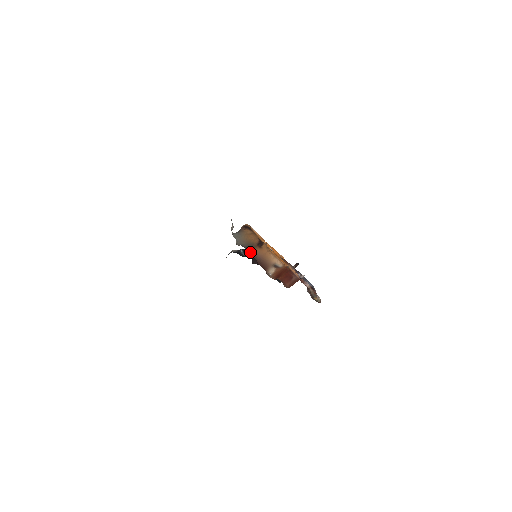
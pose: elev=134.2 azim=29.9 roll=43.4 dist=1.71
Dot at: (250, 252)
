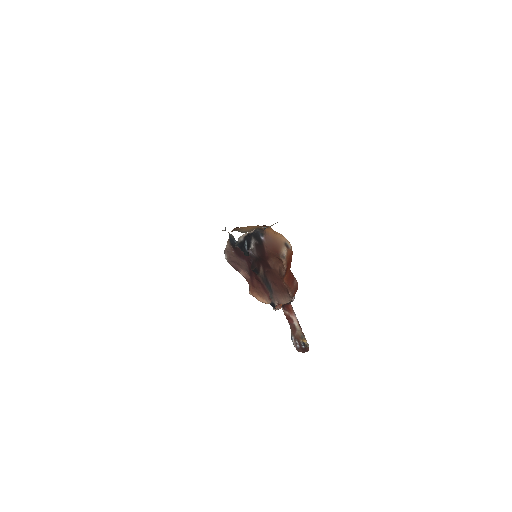
Dot at: (260, 230)
